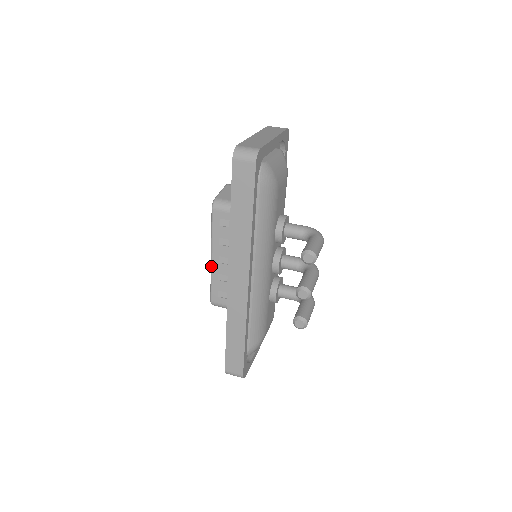
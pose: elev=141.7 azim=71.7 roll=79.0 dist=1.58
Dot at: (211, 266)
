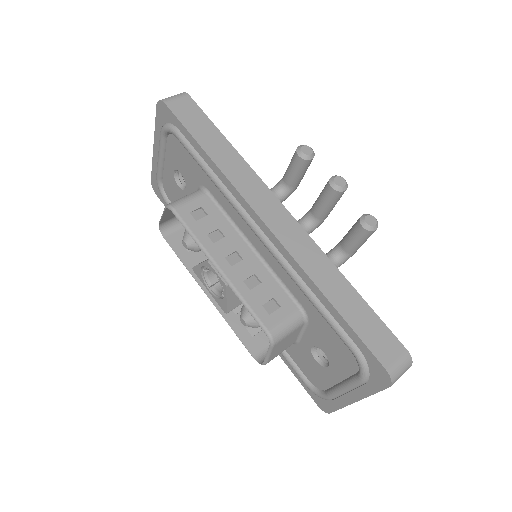
Dot at: (227, 279)
